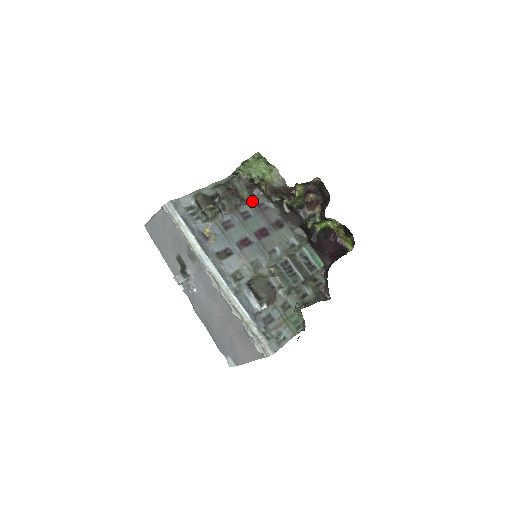
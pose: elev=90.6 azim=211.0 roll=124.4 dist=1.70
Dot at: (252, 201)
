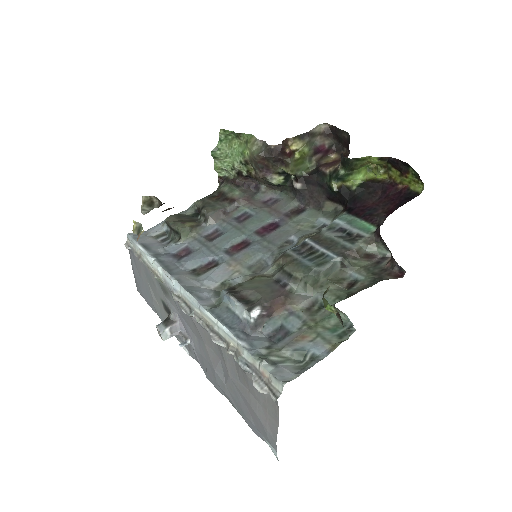
Dot at: (251, 200)
